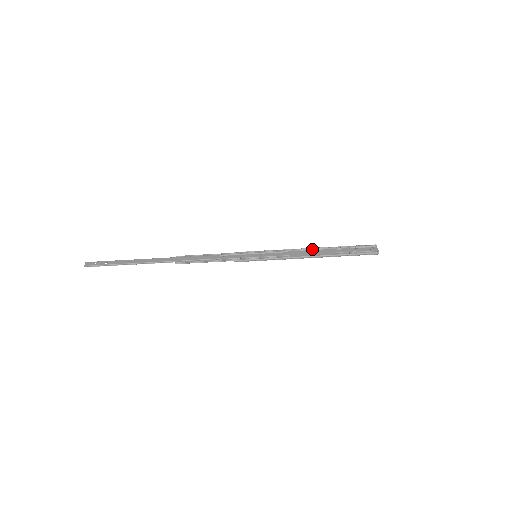
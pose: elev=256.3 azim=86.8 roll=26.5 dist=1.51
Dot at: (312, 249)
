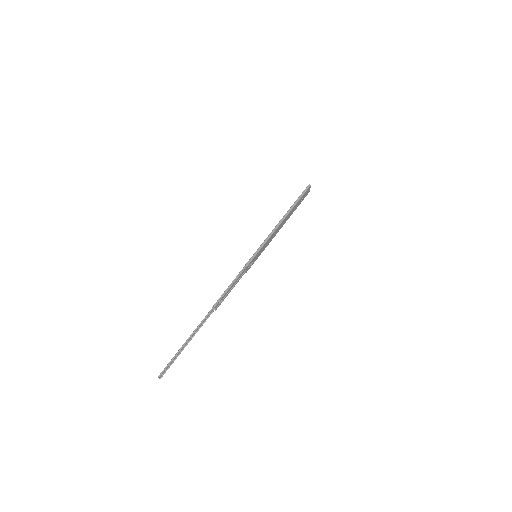
Dot at: (282, 225)
